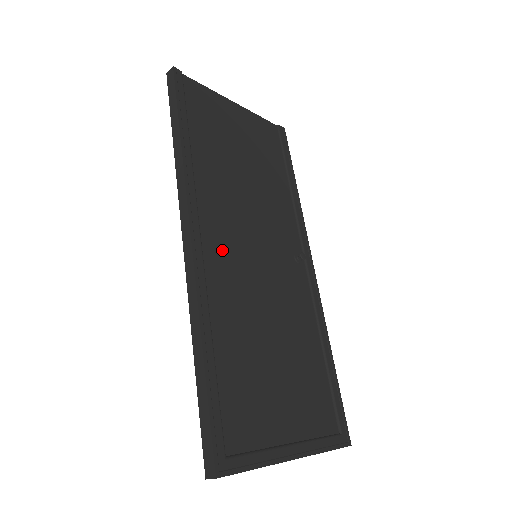
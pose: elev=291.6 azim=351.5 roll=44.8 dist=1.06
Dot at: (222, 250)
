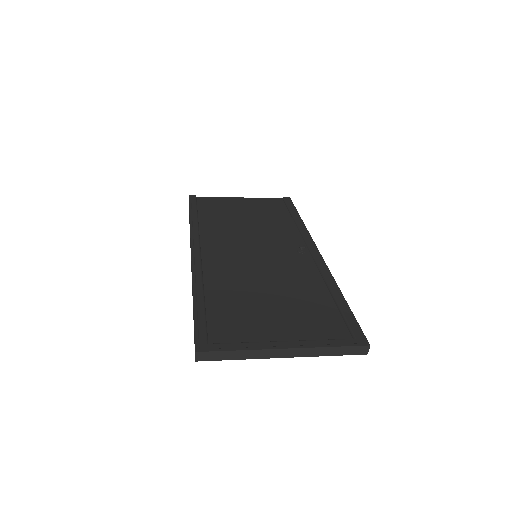
Dot at: (220, 255)
